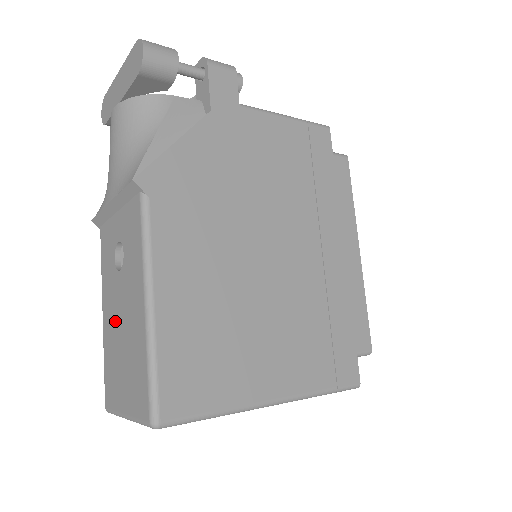
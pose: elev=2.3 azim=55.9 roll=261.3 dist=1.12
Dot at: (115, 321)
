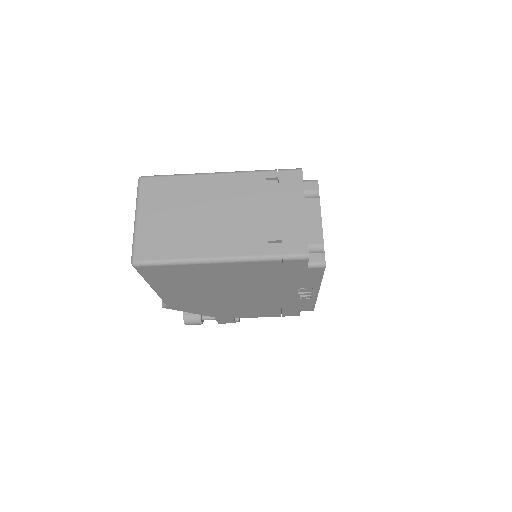
Dot at: occluded
